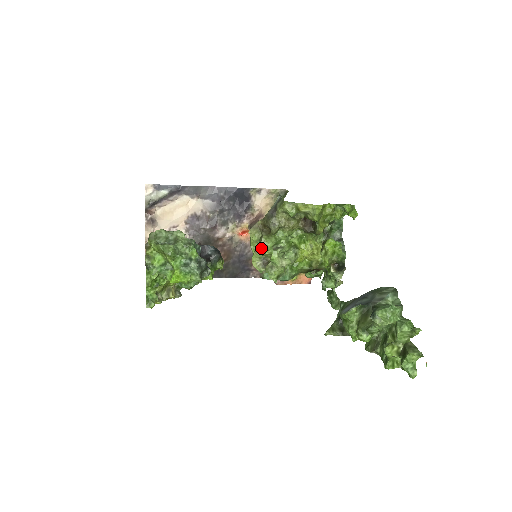
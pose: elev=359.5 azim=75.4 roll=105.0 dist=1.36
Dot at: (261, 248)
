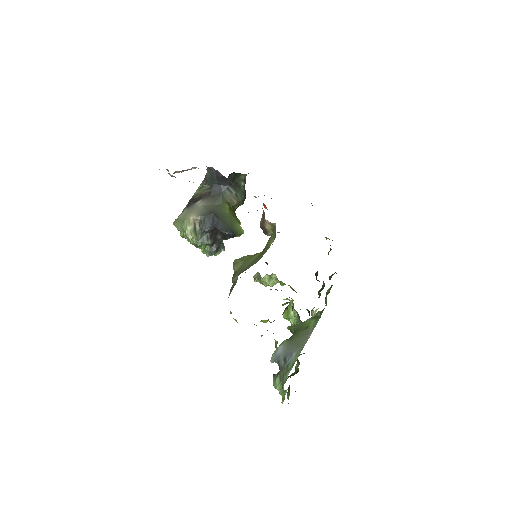
Dot at: occluded
